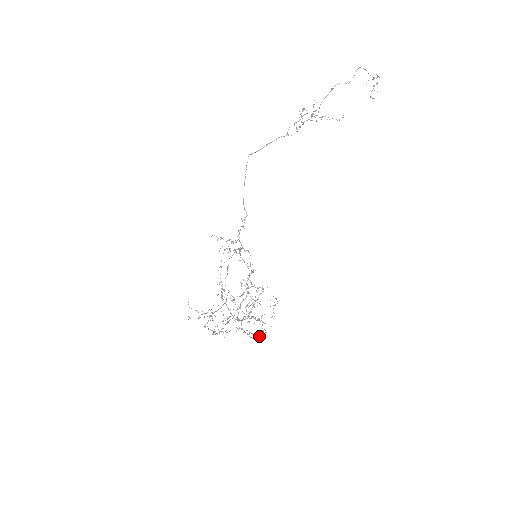
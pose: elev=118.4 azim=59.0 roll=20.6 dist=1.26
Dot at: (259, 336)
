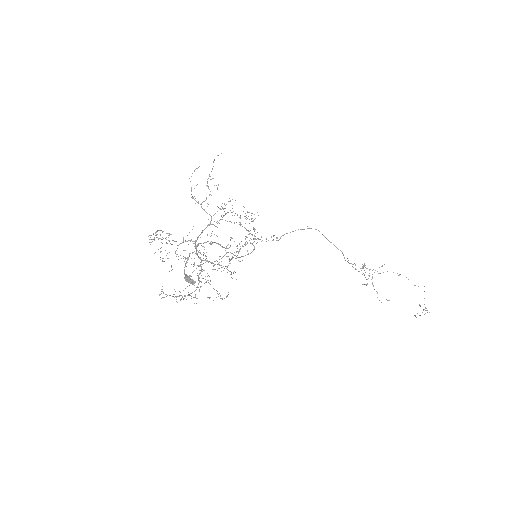
Dot at: (190, 278)
